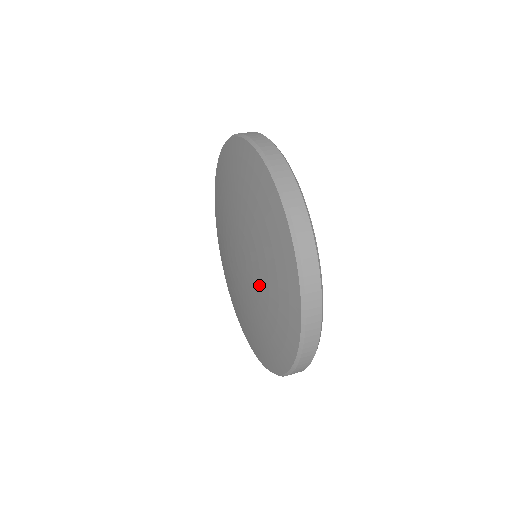
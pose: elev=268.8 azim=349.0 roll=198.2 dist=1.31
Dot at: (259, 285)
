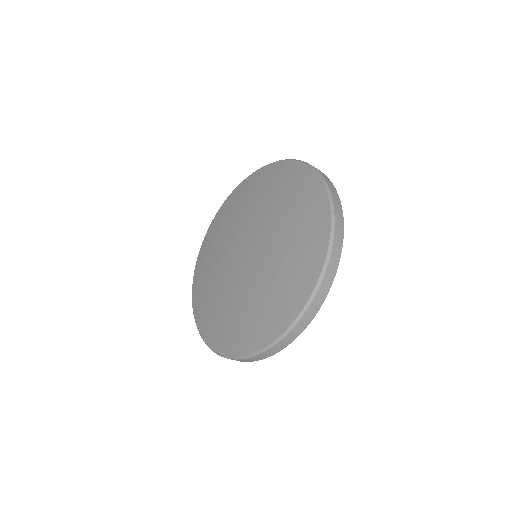
Dot at: (259, 279)
